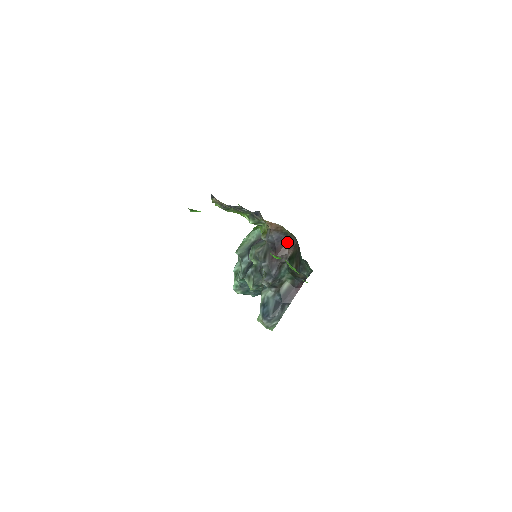
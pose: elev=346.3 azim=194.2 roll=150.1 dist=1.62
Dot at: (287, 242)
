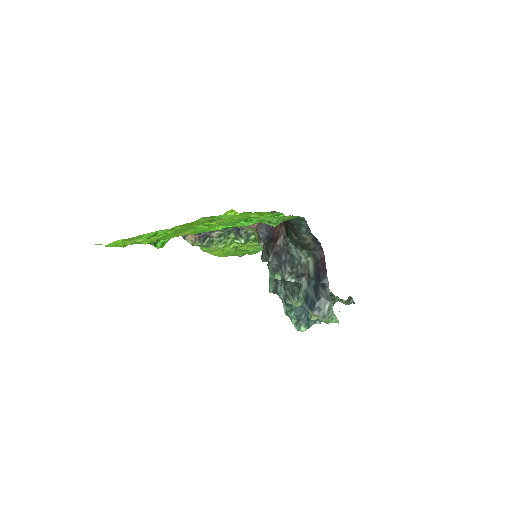
Dot at: occluded
